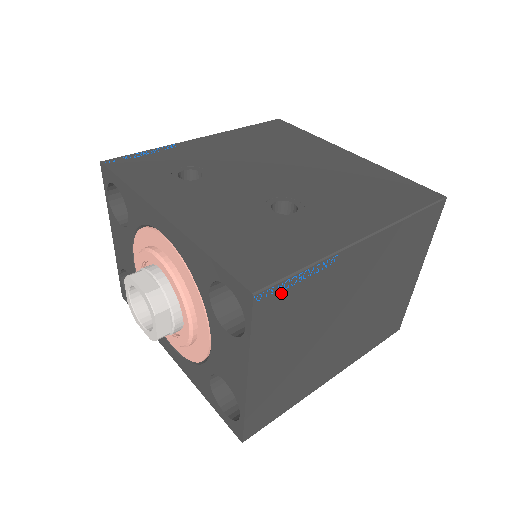
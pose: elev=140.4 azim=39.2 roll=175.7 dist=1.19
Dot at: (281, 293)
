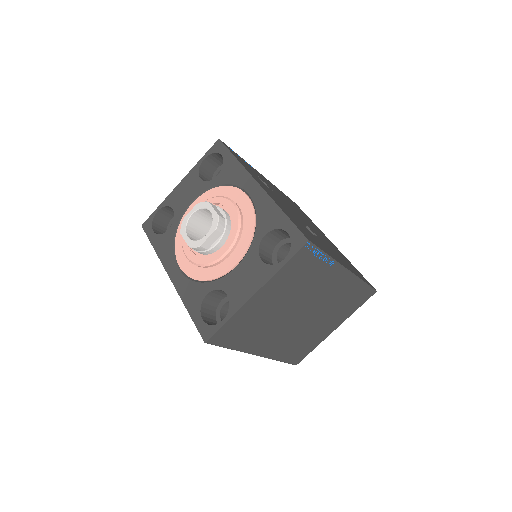
Dot at: (311, 255)
